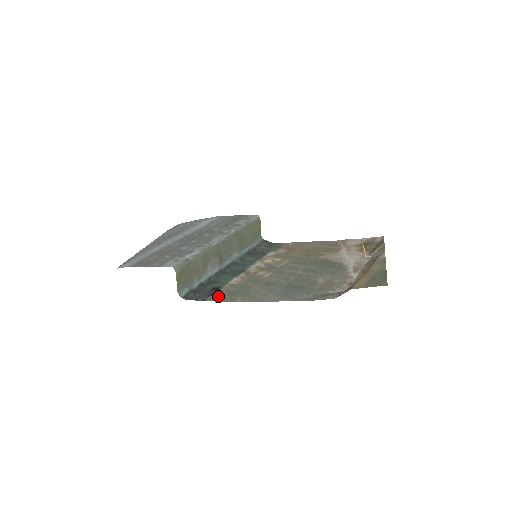
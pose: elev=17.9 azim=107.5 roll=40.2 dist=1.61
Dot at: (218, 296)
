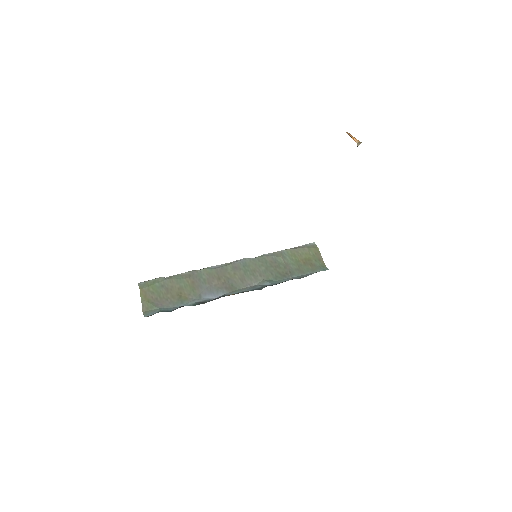
Dot at: occluded
